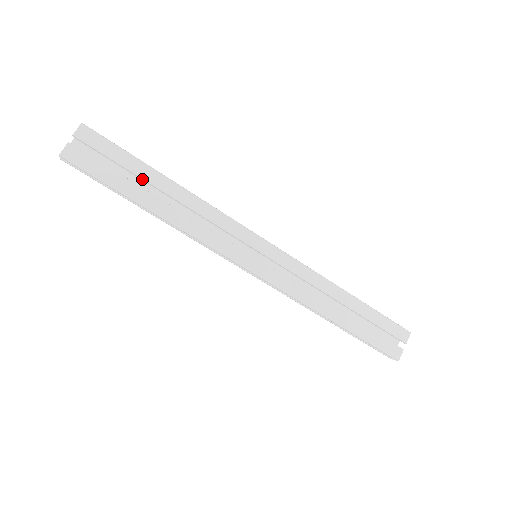
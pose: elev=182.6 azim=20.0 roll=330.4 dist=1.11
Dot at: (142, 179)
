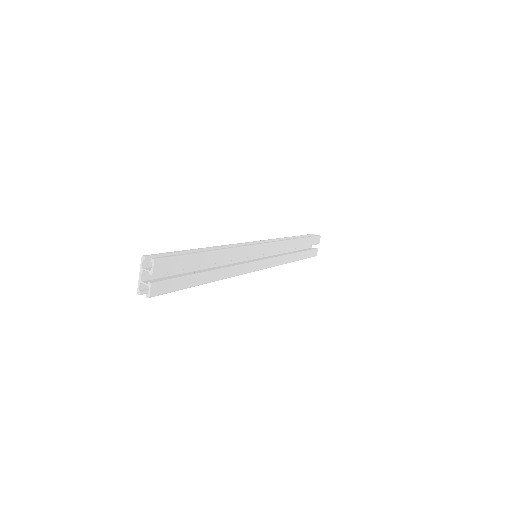
Dot at: (198, 266)
